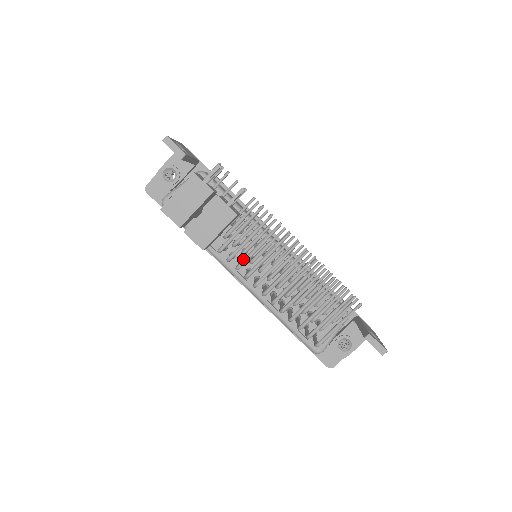
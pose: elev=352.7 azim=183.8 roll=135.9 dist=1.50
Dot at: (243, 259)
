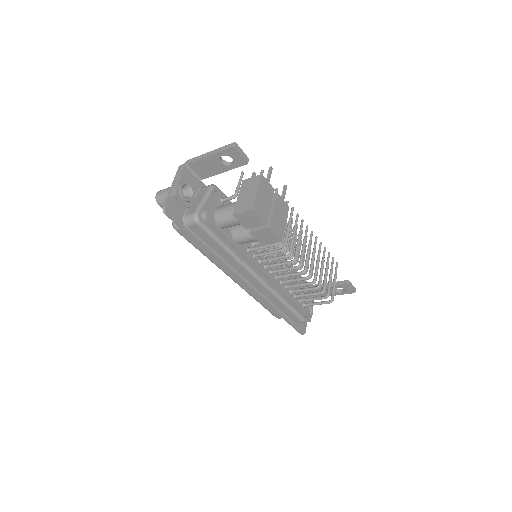
Dot at: (291, 246)
